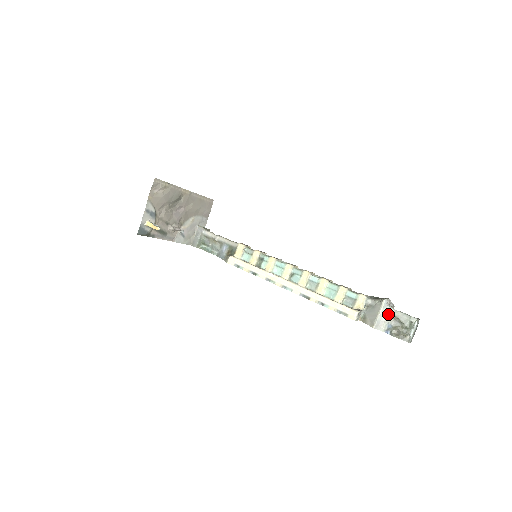
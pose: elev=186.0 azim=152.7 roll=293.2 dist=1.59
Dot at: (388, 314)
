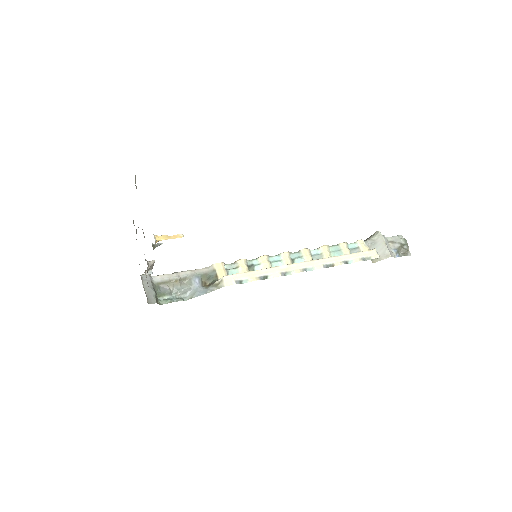
Dot at: (387, 242)
